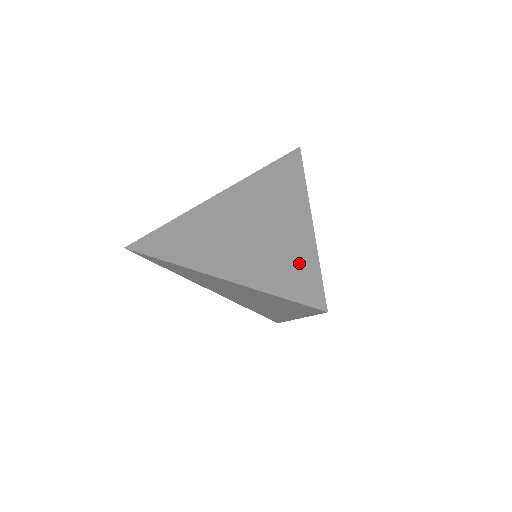
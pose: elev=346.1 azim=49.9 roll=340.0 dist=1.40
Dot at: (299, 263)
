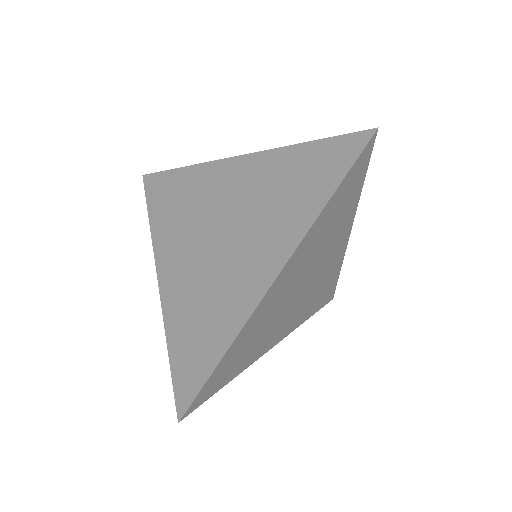
Dot at: (210, 337)
